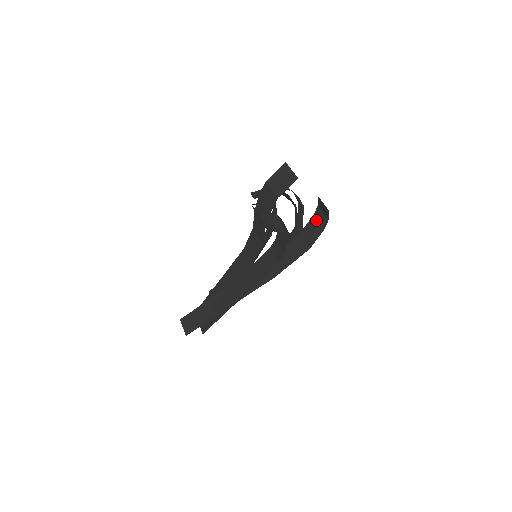
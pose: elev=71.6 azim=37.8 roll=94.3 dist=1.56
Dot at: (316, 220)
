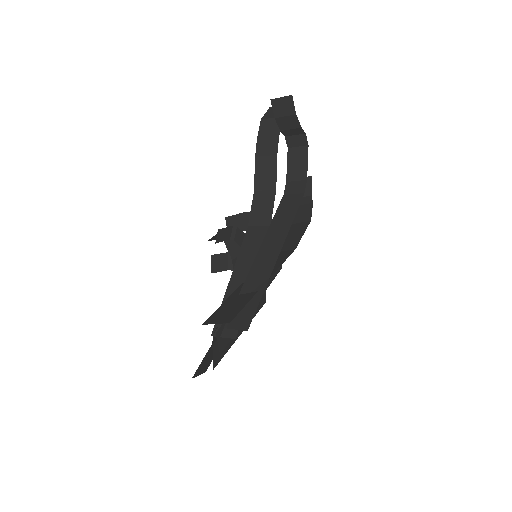
Dot at: occluded
